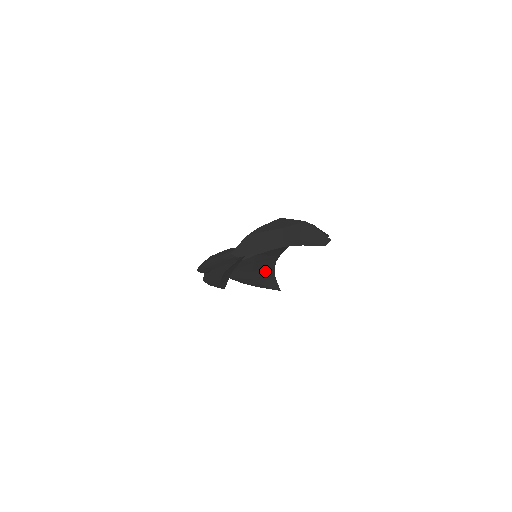
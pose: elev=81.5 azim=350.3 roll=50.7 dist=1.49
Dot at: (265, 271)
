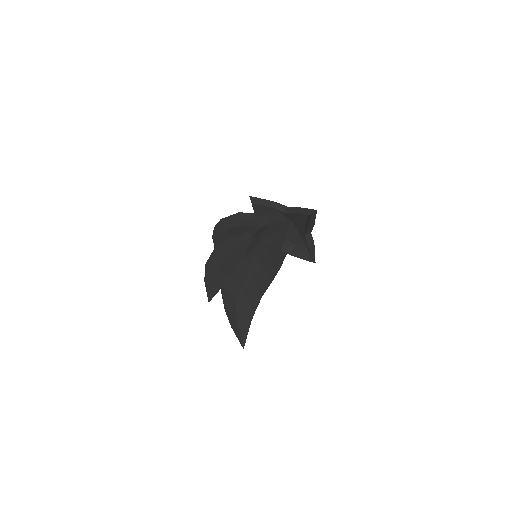
Dot at: (249, 302)
